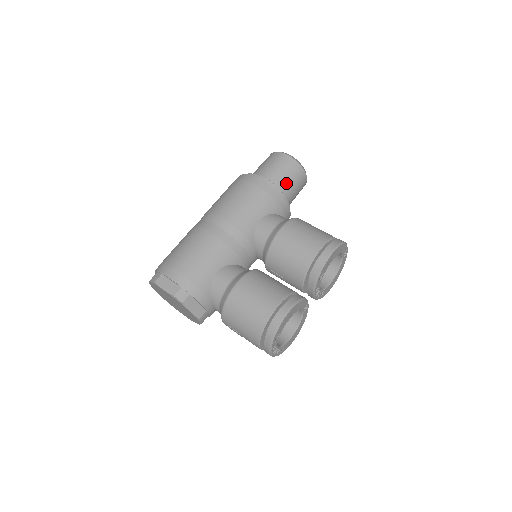
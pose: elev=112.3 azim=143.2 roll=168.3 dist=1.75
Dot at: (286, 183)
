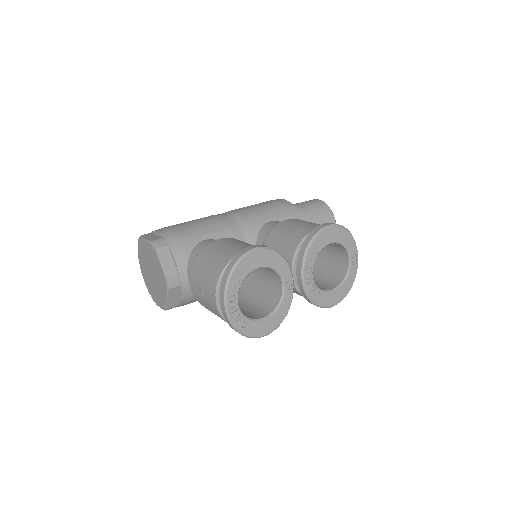
Dot at: (310, 214)
